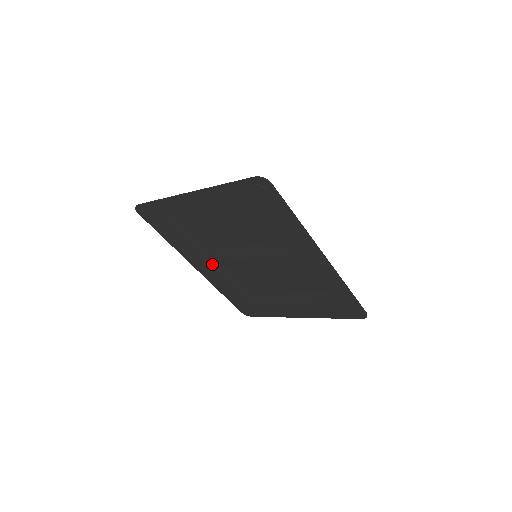
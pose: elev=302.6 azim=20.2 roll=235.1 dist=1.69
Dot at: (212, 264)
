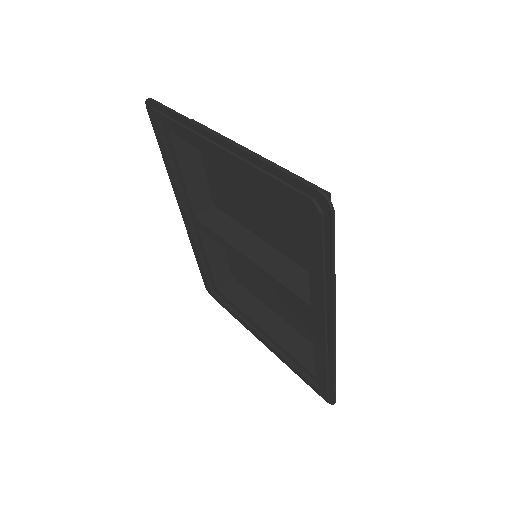
Dot at: (201, 224)
